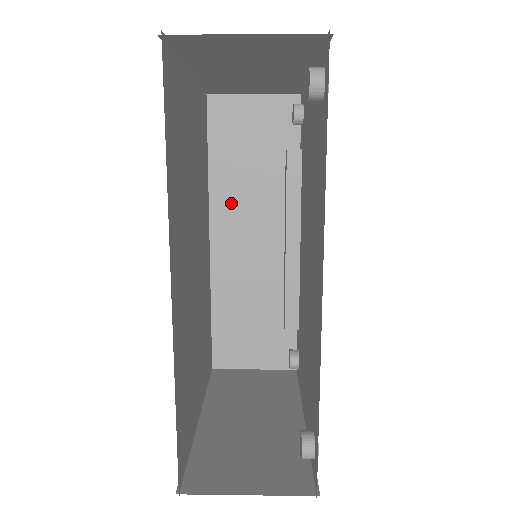
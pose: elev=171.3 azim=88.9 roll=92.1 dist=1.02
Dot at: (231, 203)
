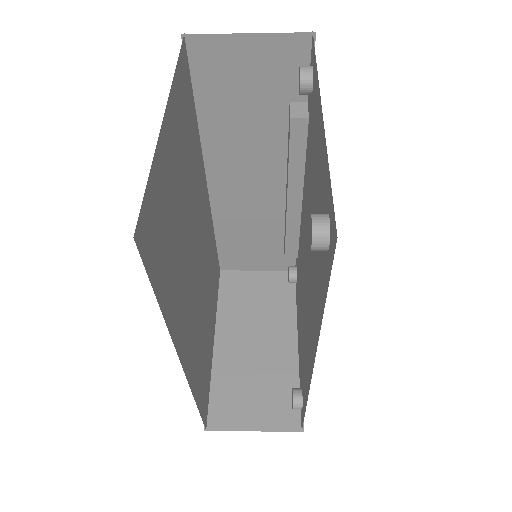
Dot at: (227, 153)
